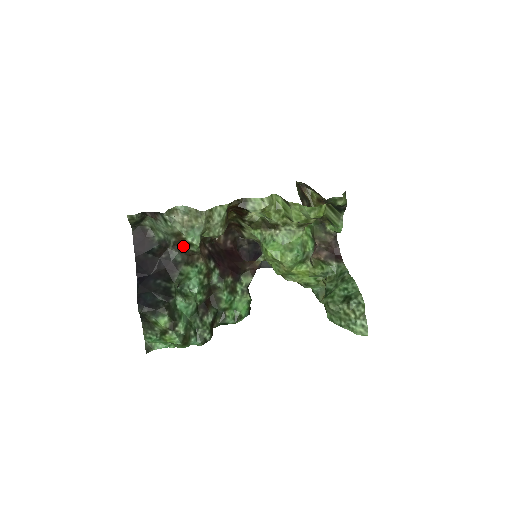
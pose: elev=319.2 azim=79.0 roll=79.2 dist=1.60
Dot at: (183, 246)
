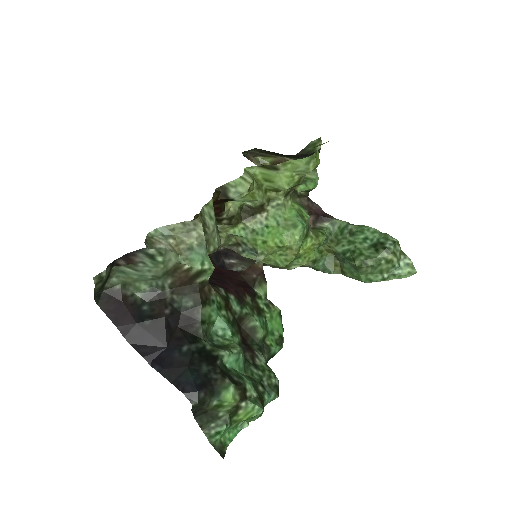
Dot at: (187, 282)
